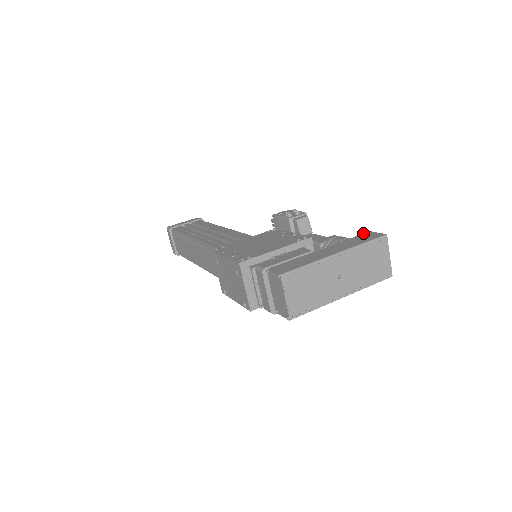
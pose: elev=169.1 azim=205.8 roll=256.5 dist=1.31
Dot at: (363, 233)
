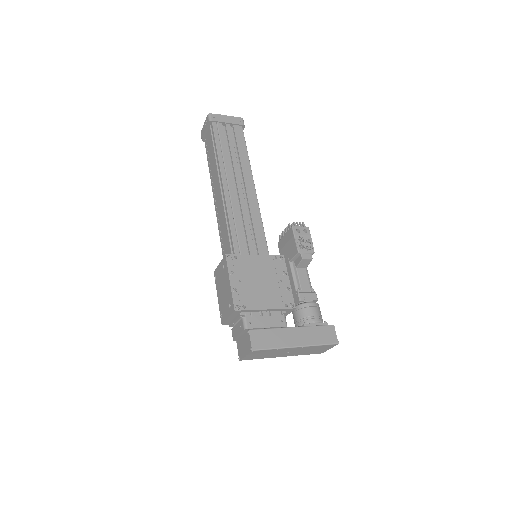
Dot at: (329, 325)
